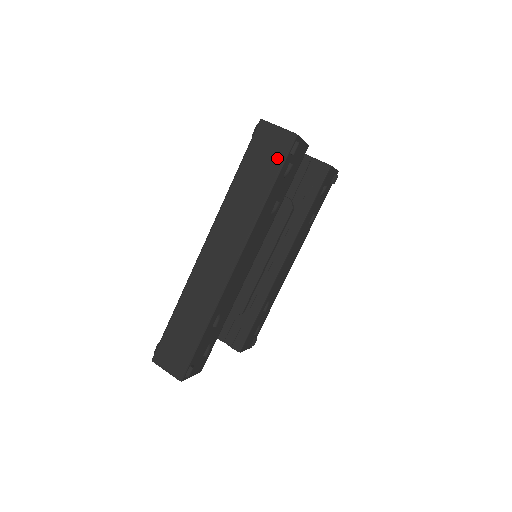
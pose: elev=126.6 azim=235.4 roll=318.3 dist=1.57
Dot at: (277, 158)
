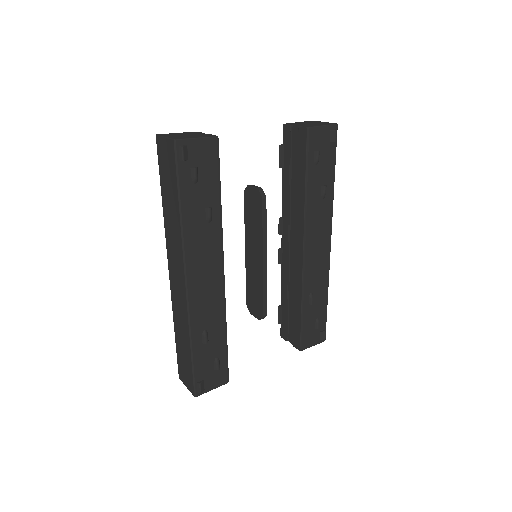
Dot at: (173, 170)
